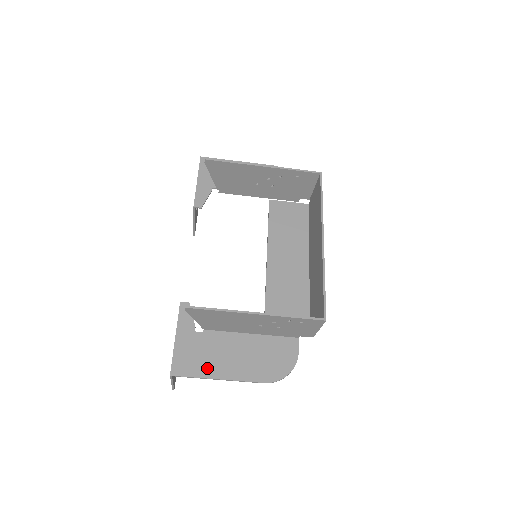
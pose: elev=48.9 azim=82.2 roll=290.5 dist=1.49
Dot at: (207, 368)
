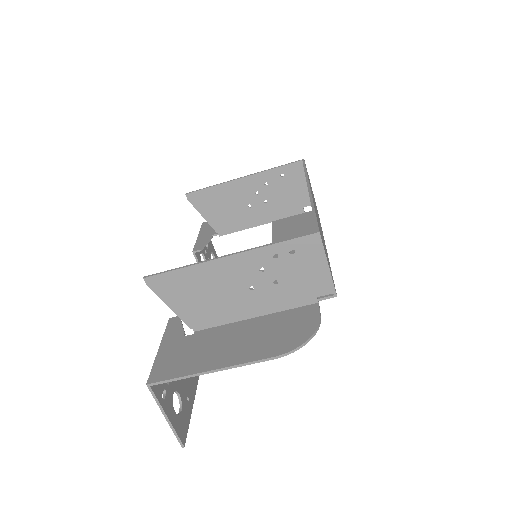
Dot at: (195, 364)
